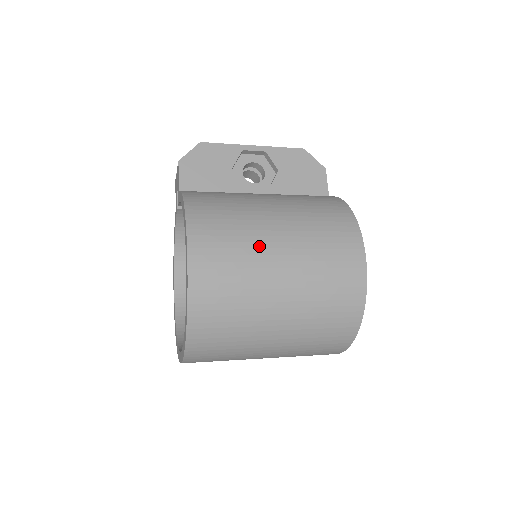
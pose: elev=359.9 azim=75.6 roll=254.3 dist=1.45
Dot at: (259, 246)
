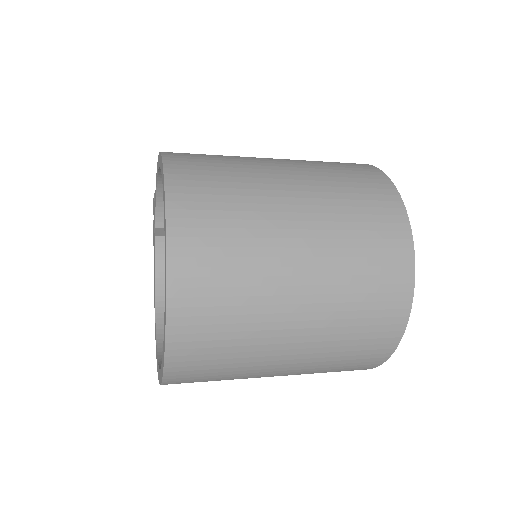
Dot at: (248, 158)
